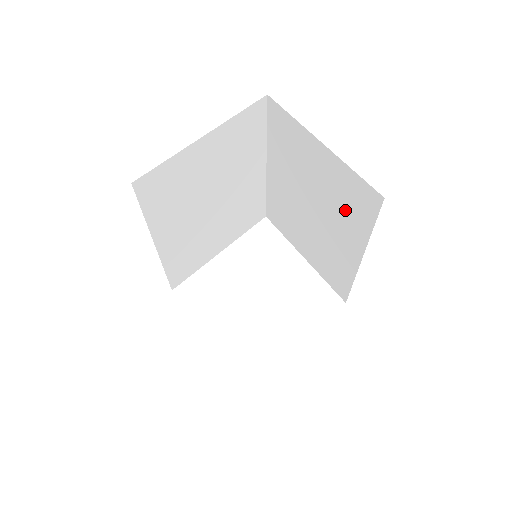
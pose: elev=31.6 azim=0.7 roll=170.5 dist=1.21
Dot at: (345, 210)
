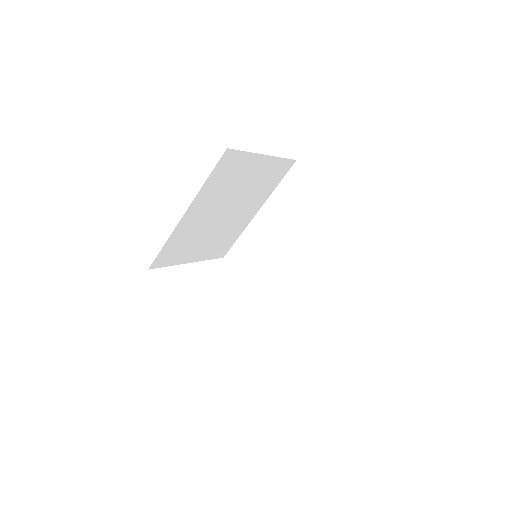
Dot at: (327, 249)
